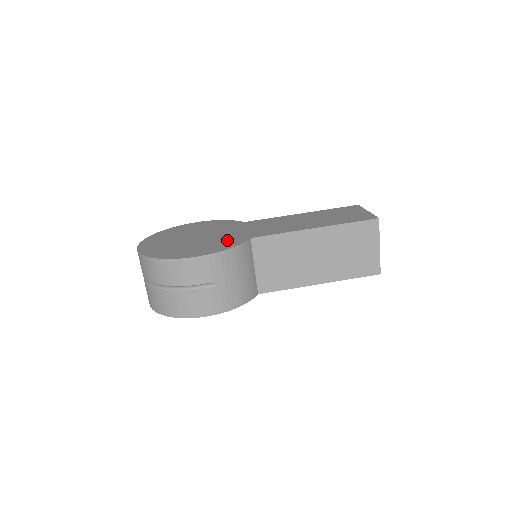
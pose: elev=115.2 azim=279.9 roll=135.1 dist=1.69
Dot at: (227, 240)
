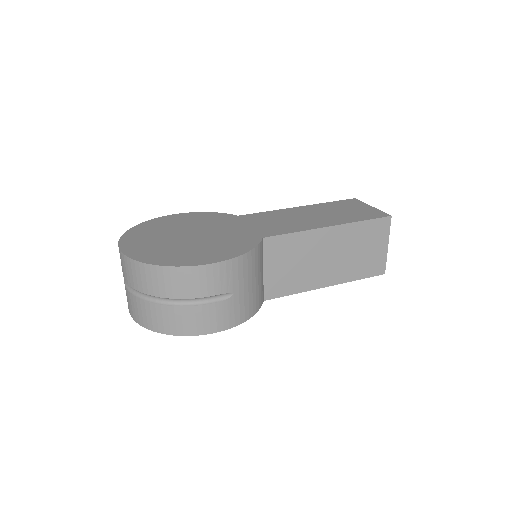
Dot at: (235, 240)
